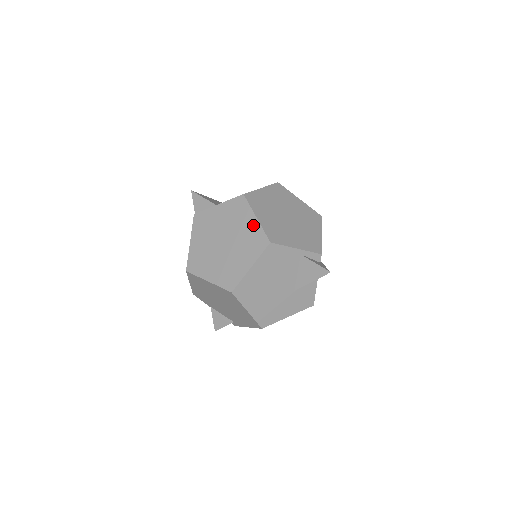
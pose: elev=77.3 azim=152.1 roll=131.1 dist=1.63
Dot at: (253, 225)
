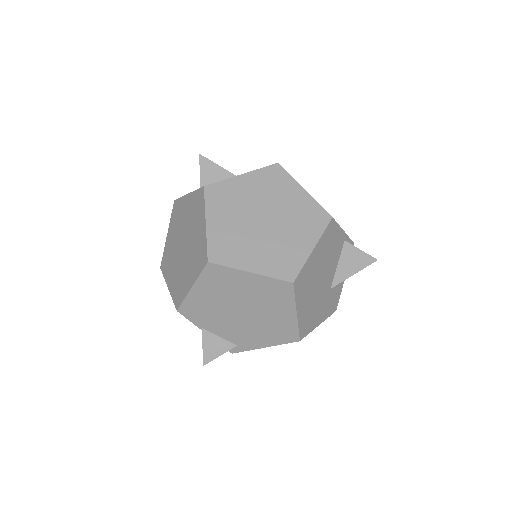
Dot at: (302, 198)
